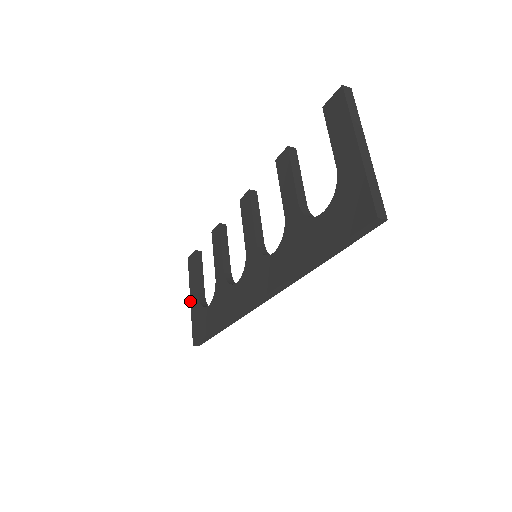
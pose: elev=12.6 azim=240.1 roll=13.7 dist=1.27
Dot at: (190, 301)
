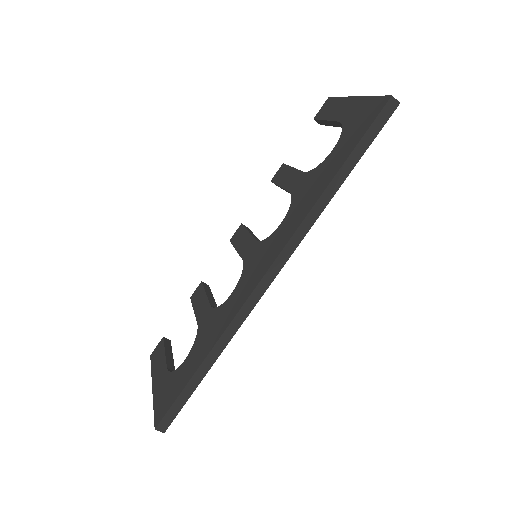
Dot at: (152, 388)
